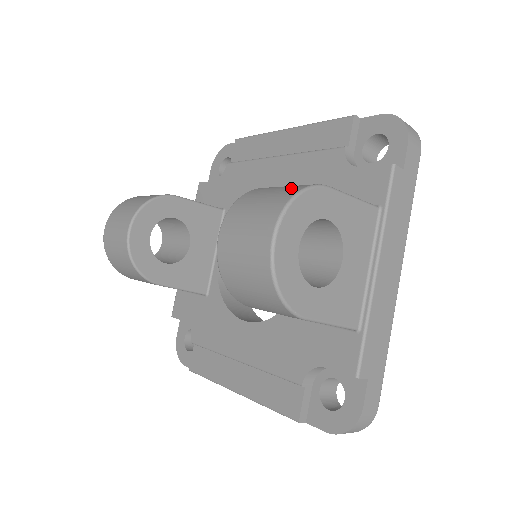
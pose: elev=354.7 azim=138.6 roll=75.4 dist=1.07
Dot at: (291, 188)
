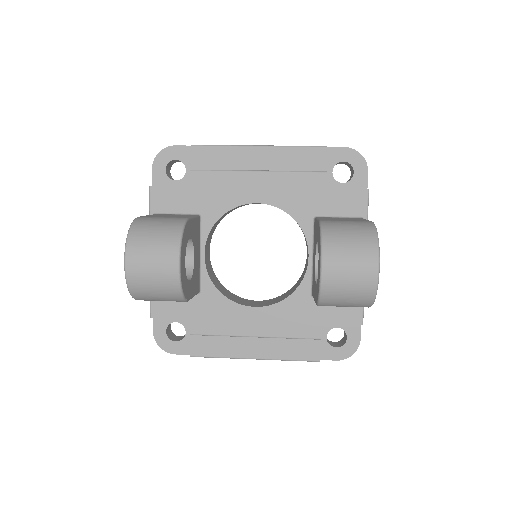
Dot at: (364, 230)
